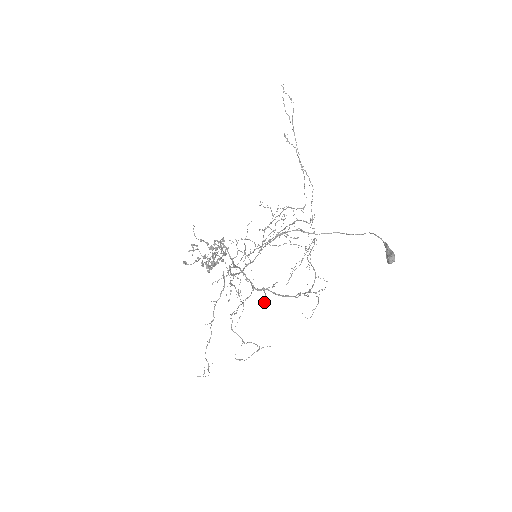
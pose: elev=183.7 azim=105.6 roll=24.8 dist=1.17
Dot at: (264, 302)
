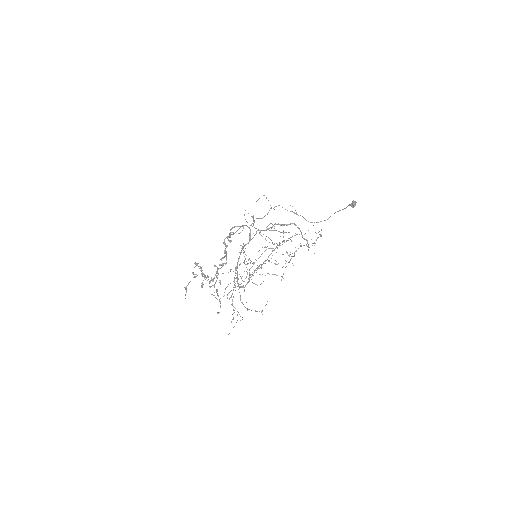
Dot at: (283, 236)
